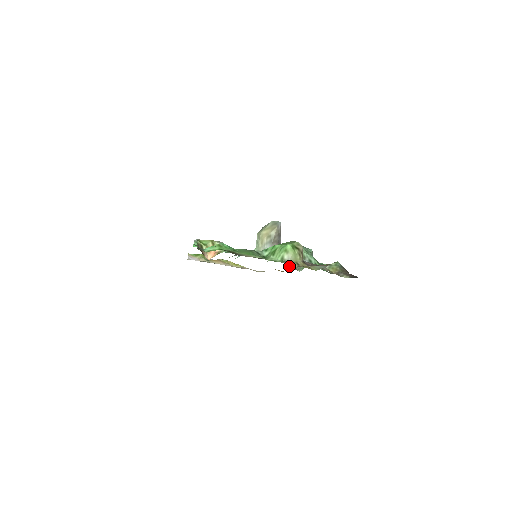
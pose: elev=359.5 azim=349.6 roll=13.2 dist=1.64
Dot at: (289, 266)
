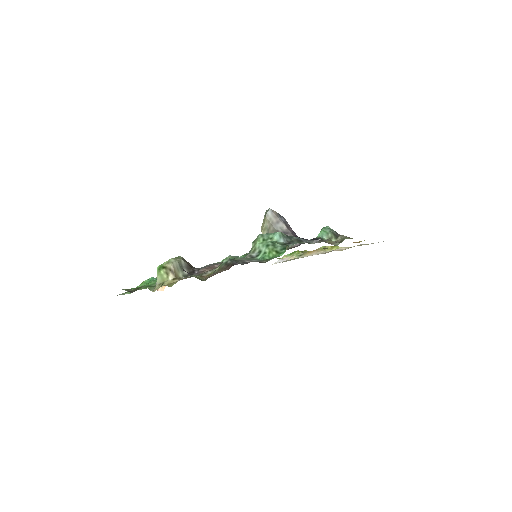
Dot at: (153, 290)
